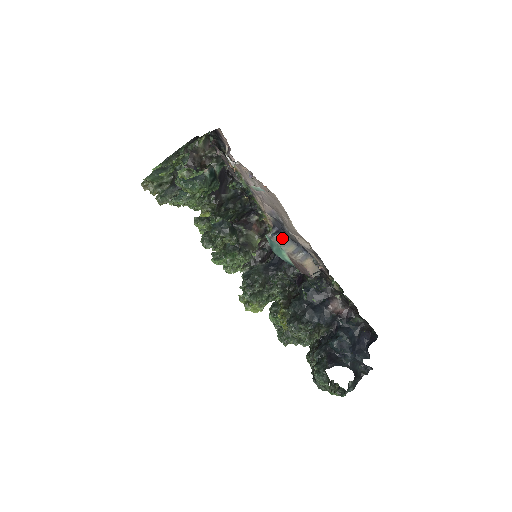
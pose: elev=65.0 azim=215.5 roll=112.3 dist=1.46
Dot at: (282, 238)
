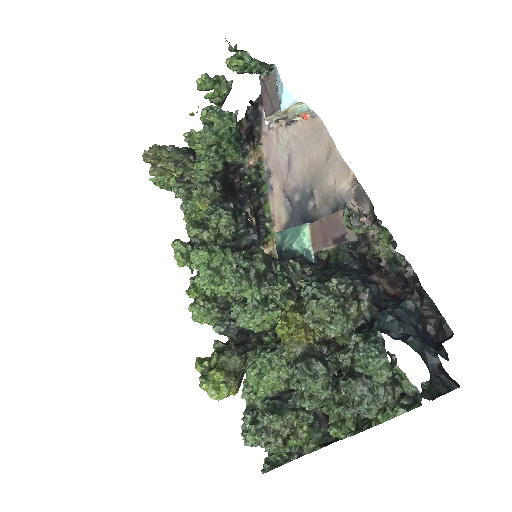
Dot at: occluded
